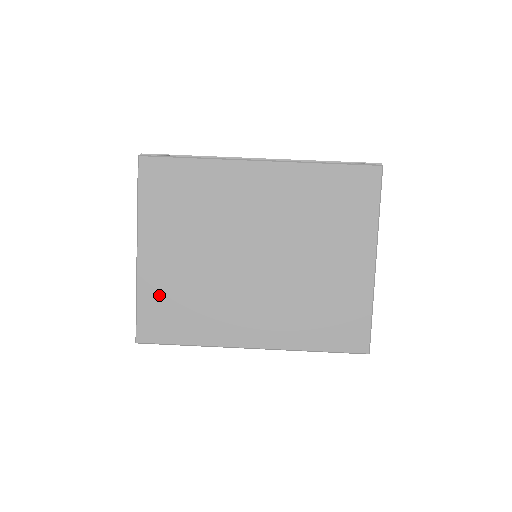
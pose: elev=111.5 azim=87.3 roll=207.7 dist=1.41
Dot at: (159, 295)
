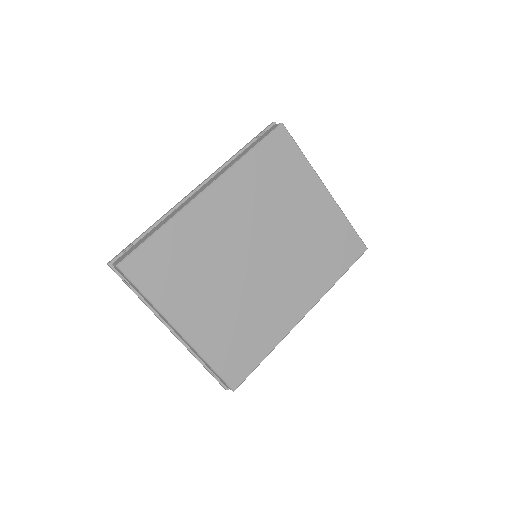
Dot at: (221, 345)
